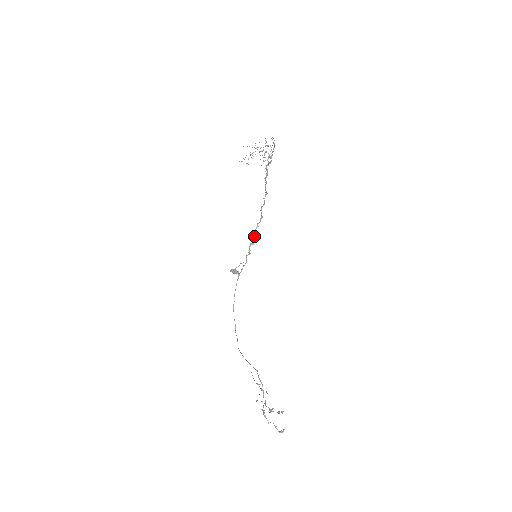
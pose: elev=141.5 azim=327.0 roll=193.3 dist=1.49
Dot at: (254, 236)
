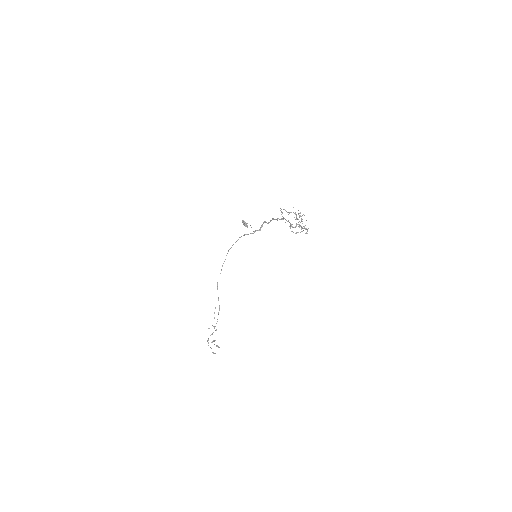
Dot at: occluded
